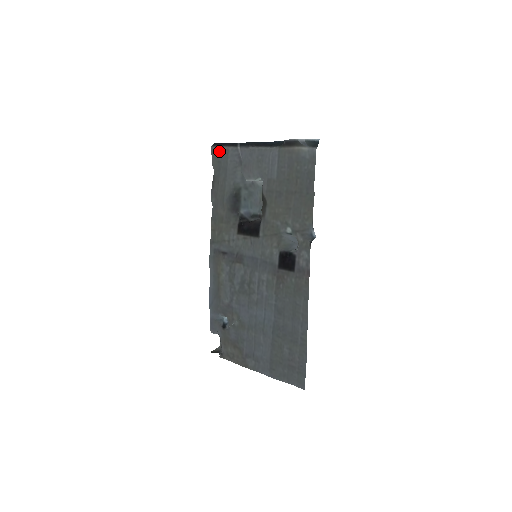
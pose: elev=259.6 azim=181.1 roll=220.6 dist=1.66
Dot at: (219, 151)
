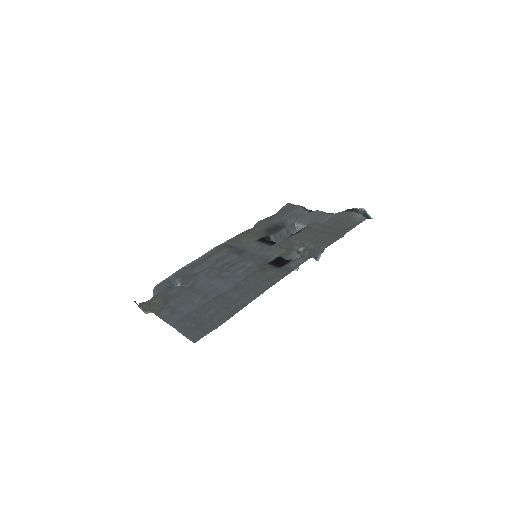
Dot at: (292, 206)
